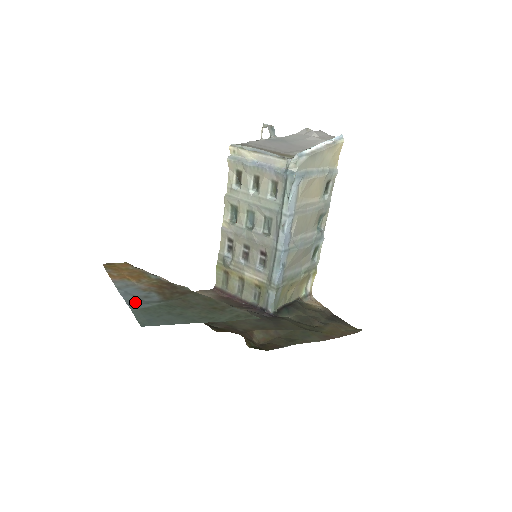
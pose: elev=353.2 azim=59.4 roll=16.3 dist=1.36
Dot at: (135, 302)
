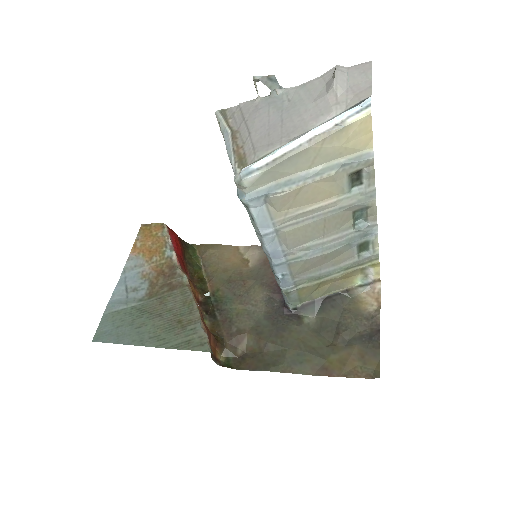
Dot at: (117, 299)
